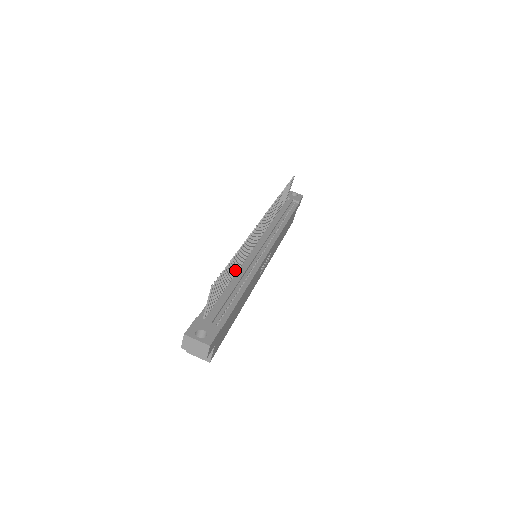
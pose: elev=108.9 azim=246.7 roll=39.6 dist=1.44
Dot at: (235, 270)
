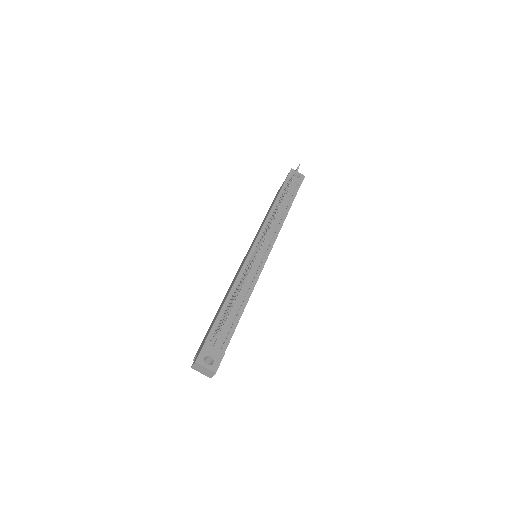
Dot at: occluded
